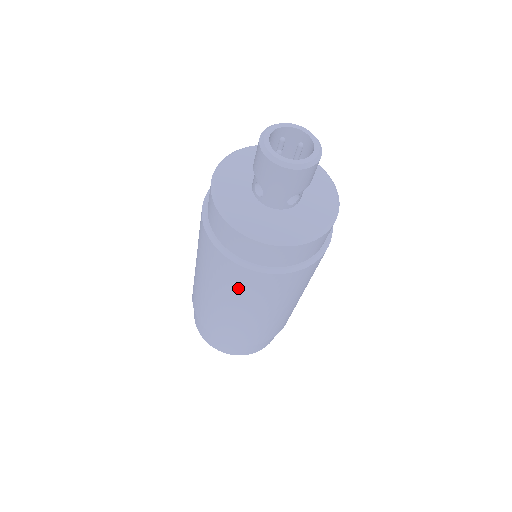
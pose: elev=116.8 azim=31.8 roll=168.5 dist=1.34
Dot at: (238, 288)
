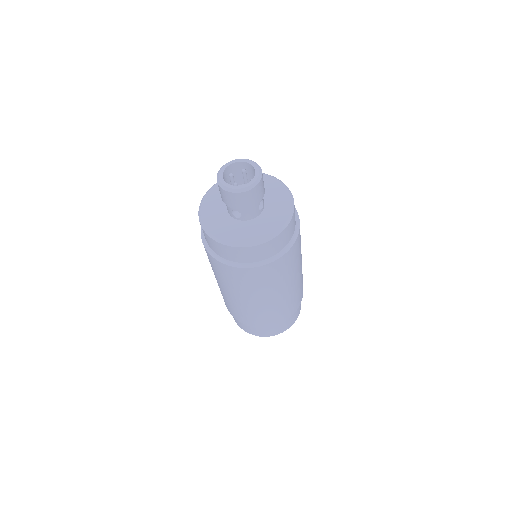
Dot at: (264, 282)
